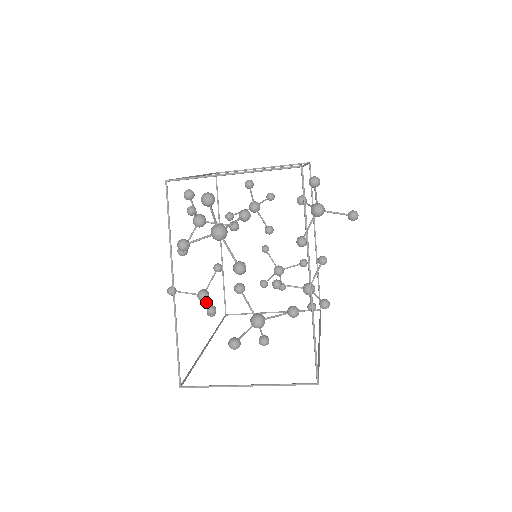
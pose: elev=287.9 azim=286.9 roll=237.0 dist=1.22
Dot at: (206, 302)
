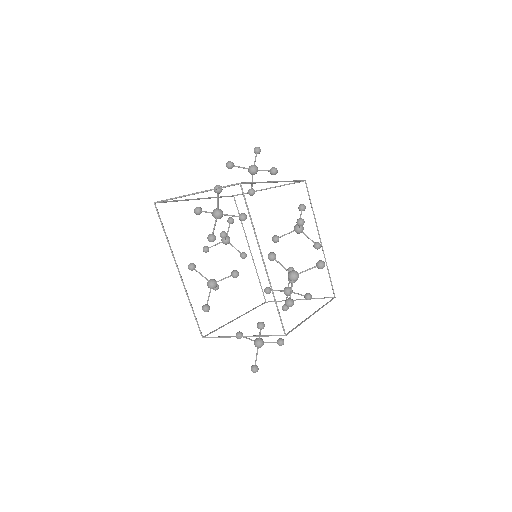
Dot at: occluded
